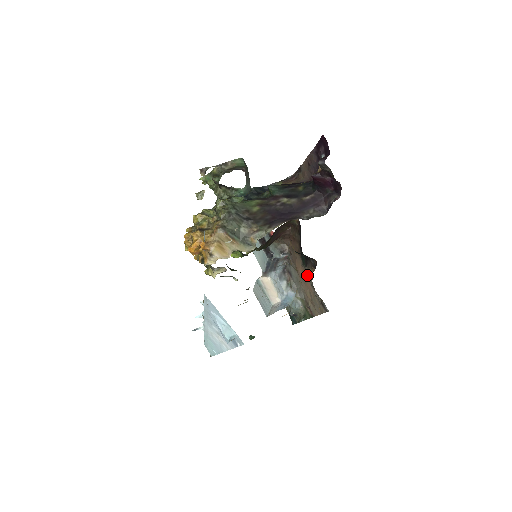
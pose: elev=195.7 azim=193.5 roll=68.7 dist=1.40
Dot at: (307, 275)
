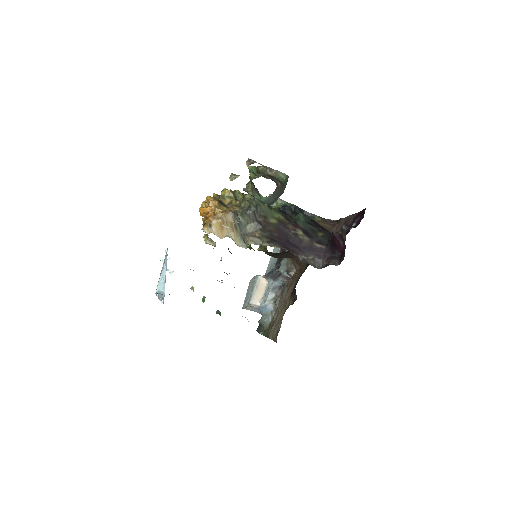
Dot at: (287, 303)
